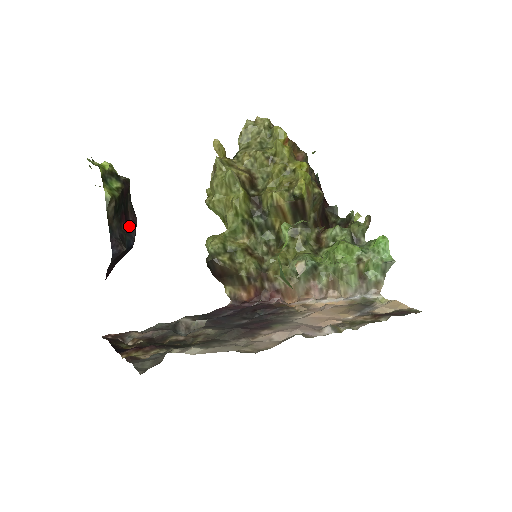
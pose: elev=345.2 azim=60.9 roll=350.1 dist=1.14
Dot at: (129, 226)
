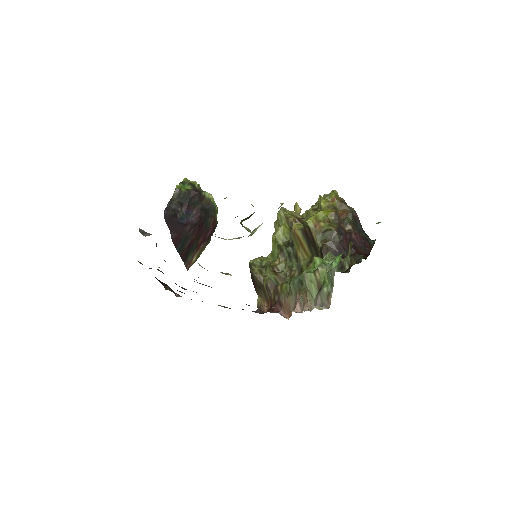
Dot at: (191, 214)
